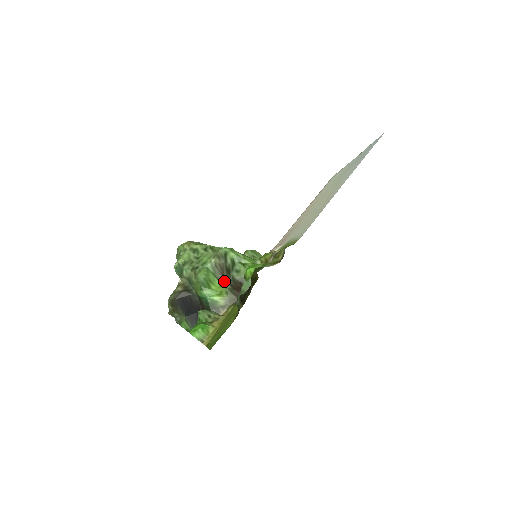
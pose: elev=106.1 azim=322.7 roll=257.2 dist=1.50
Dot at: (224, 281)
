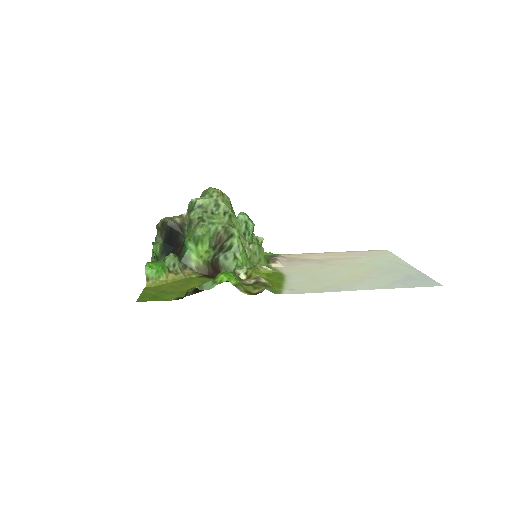
Dot at: (212, 251)
